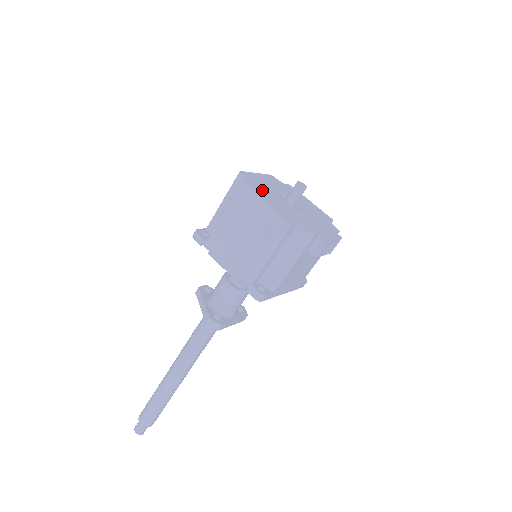
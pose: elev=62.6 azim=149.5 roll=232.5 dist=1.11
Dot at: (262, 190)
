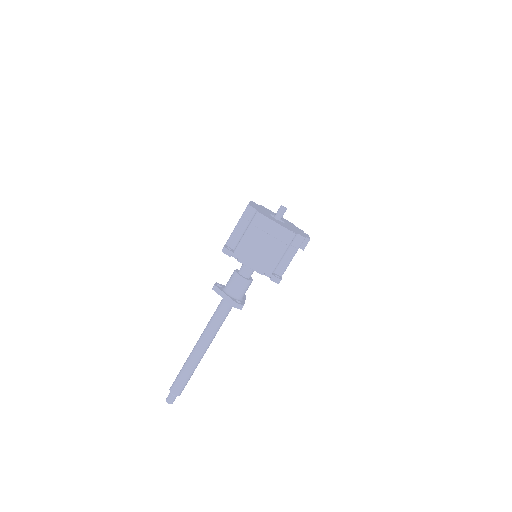
Dot at: (267, 215)
